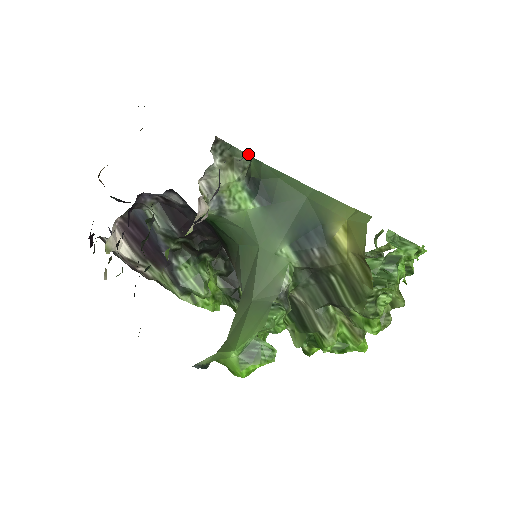
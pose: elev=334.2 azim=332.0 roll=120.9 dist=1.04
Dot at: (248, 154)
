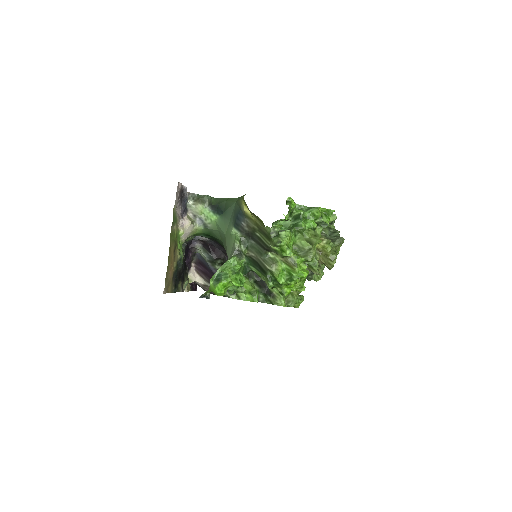
Dot at: (206, 195)
